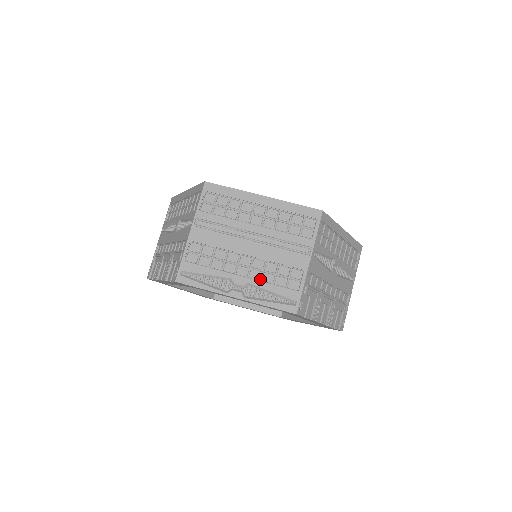
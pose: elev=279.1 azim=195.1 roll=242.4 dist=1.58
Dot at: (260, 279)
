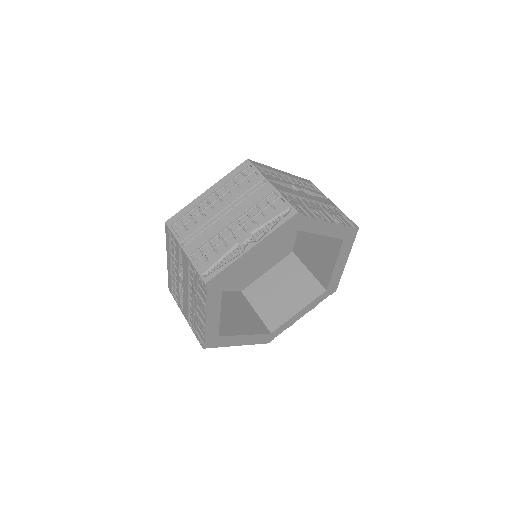
Dot at: (254, 224)
